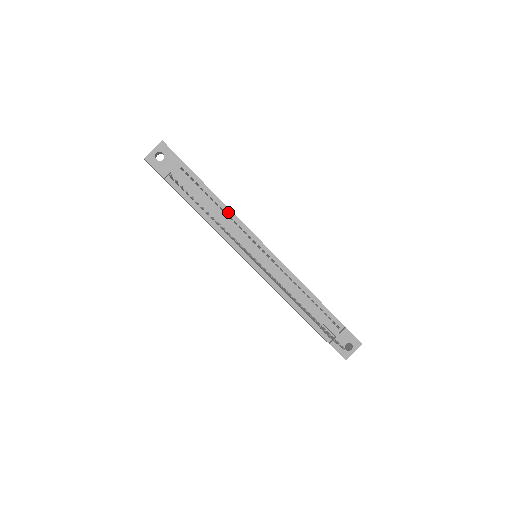
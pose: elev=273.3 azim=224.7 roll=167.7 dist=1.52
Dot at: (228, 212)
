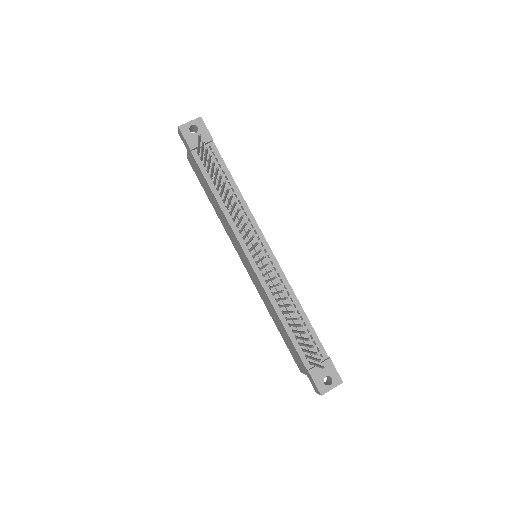
Dot at: (242, 201)
